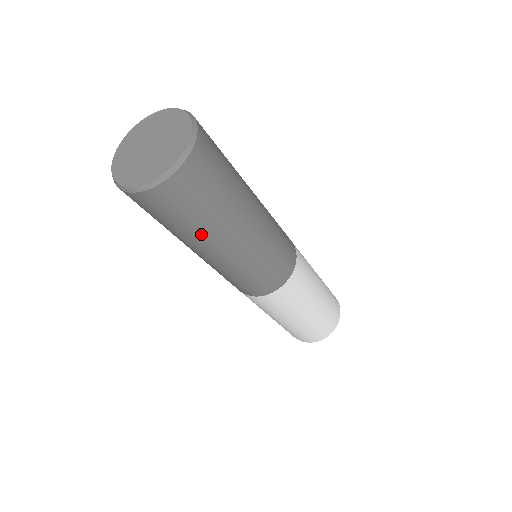
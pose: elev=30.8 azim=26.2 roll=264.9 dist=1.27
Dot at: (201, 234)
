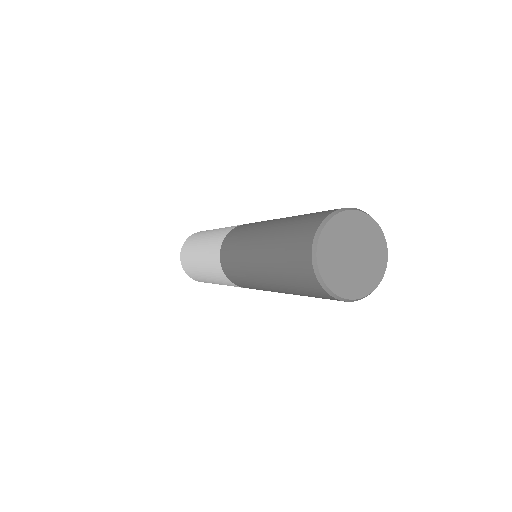
Dot at: occluded
